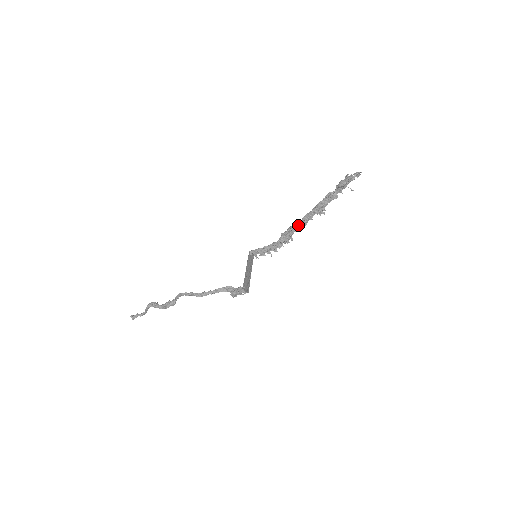
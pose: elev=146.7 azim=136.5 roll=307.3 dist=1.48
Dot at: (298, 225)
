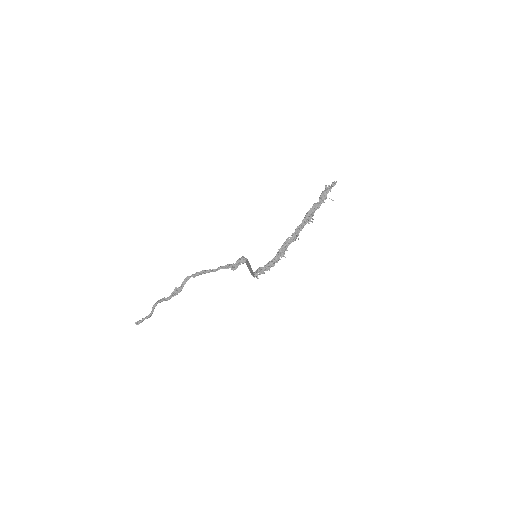
Dot at: (292, 237)
